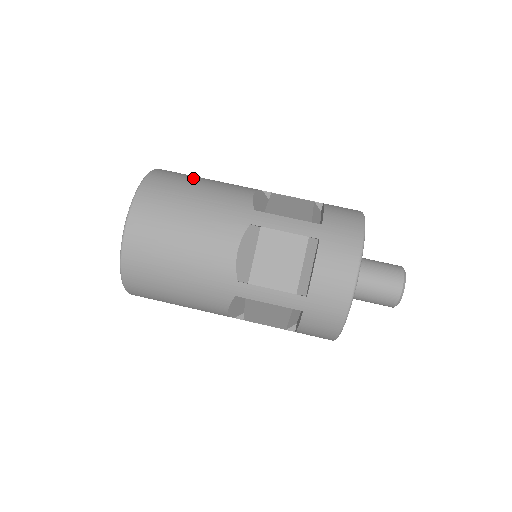
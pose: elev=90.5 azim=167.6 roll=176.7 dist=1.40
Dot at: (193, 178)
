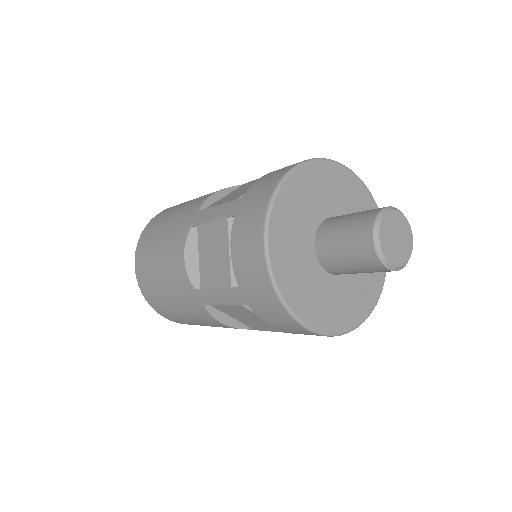
Dot at: (185, 202)
